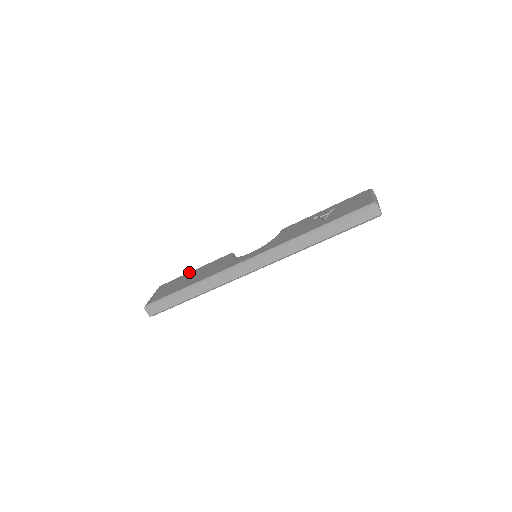
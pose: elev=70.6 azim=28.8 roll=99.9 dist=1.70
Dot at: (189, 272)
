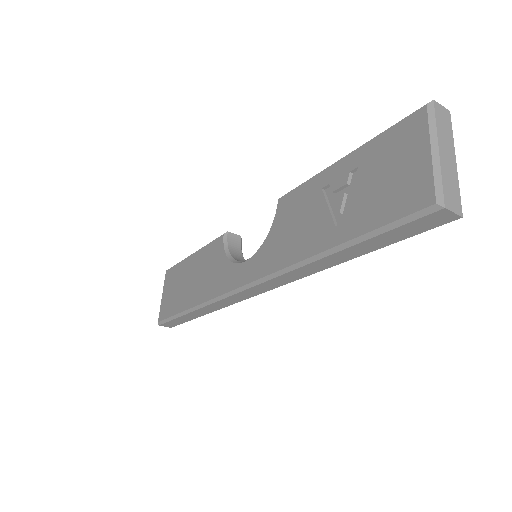
Dot at: (187, 257)
